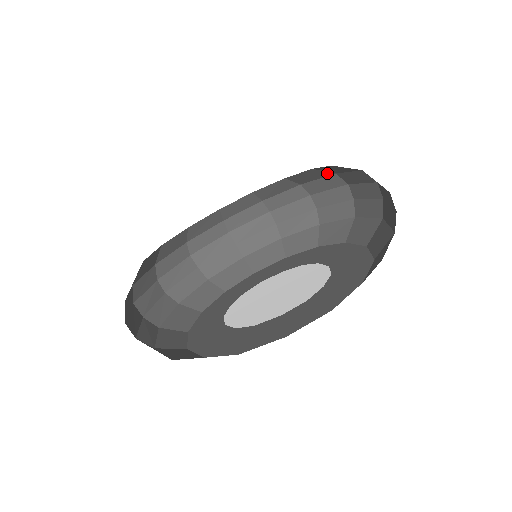
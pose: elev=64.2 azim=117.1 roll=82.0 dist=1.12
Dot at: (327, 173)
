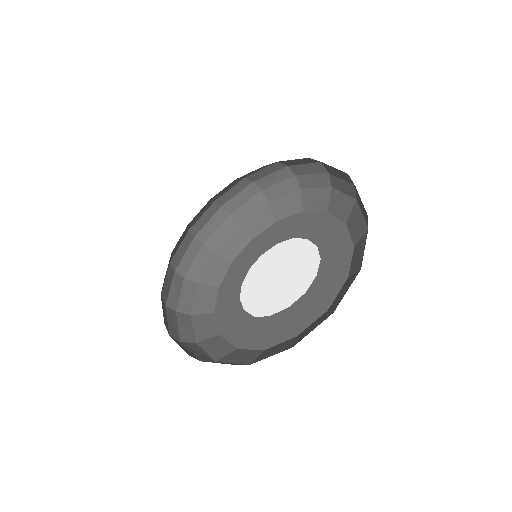
Dot at: occluded
